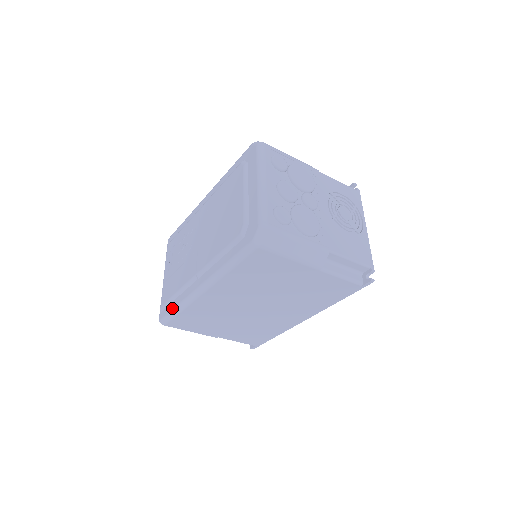
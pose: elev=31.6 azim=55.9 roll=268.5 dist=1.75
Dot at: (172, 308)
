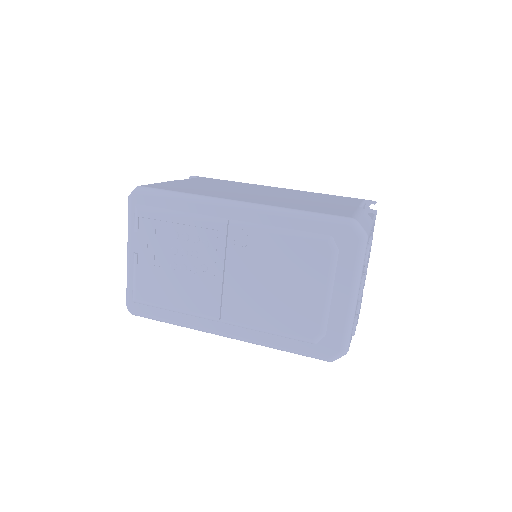
Dot at: (162, 318)
